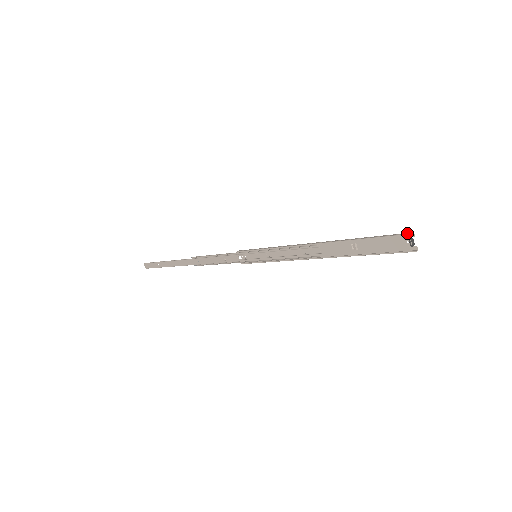
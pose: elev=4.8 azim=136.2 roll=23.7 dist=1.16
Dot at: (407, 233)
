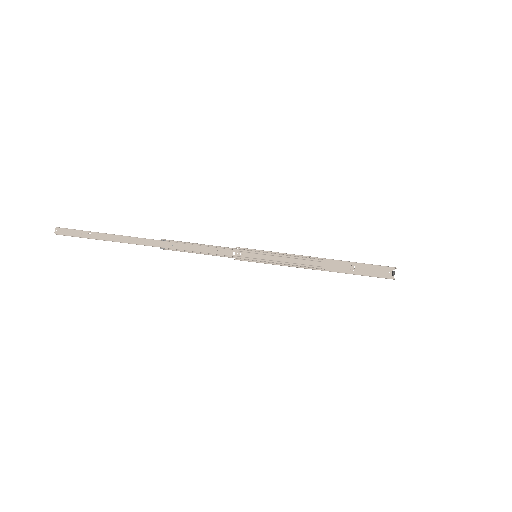
Dot at: (393, 267)
